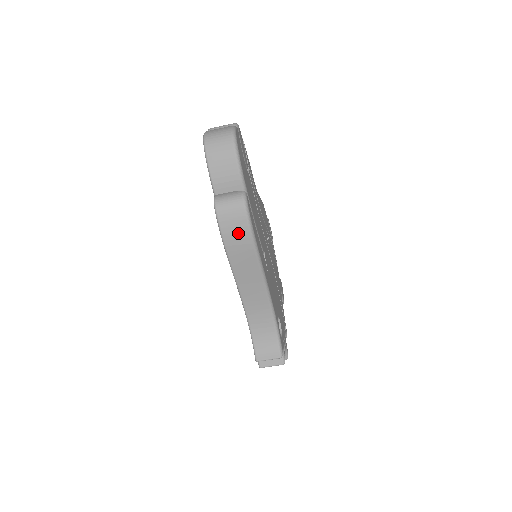
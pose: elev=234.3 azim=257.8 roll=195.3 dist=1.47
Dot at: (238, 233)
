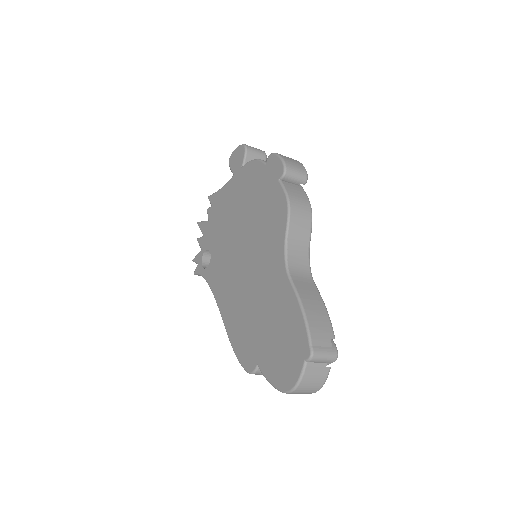
Dot at: occluded
